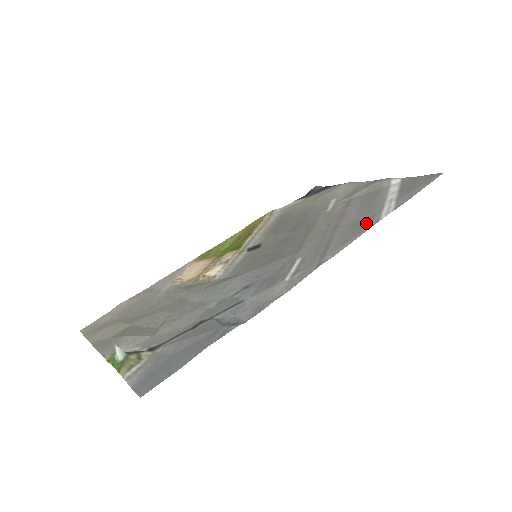
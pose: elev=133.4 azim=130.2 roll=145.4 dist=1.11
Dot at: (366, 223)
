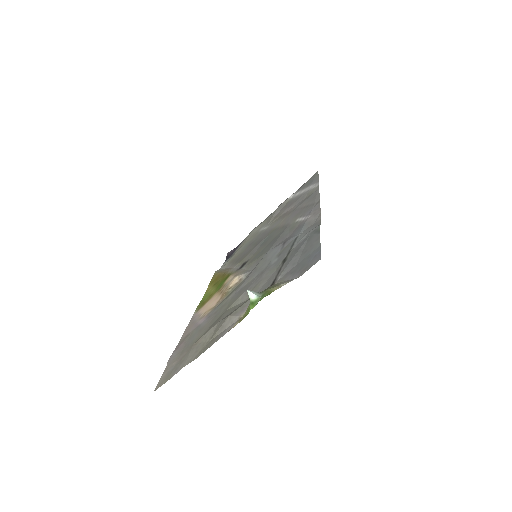
Dot at: (311, 193)
